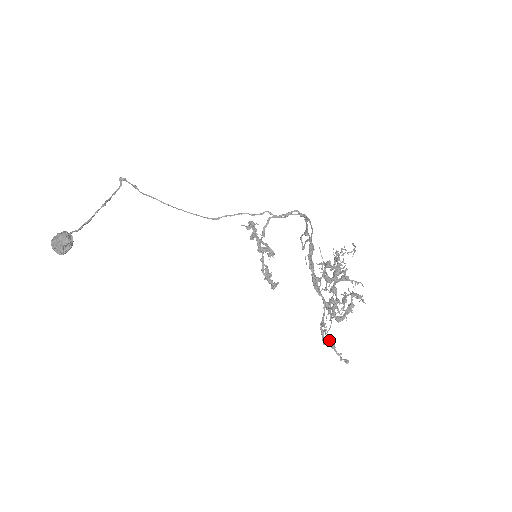
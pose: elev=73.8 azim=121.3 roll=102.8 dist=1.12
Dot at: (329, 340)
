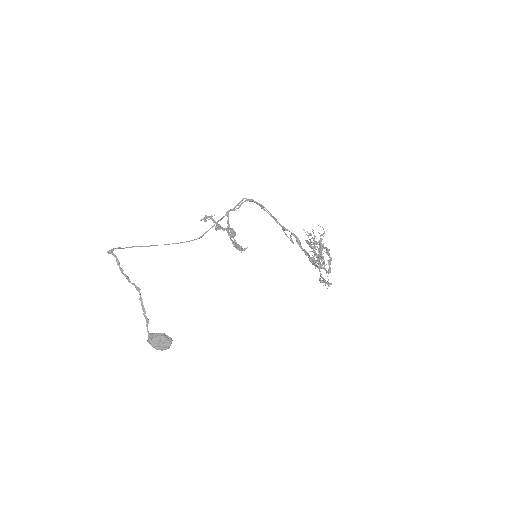
Dot at: occluded
